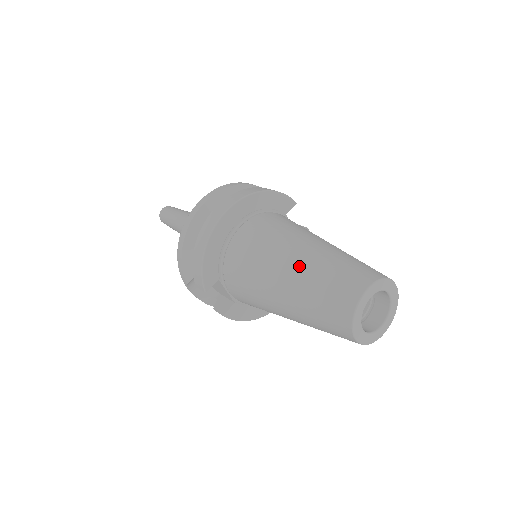
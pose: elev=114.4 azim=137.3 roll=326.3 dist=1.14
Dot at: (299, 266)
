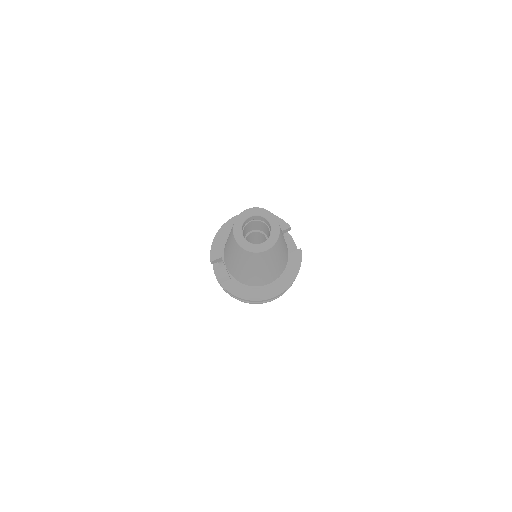
Dot at: occluded
